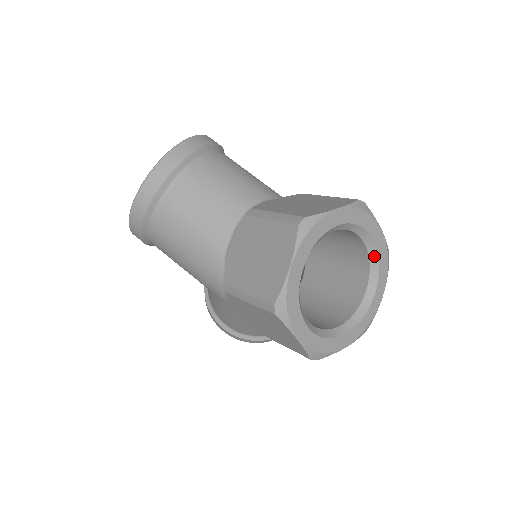
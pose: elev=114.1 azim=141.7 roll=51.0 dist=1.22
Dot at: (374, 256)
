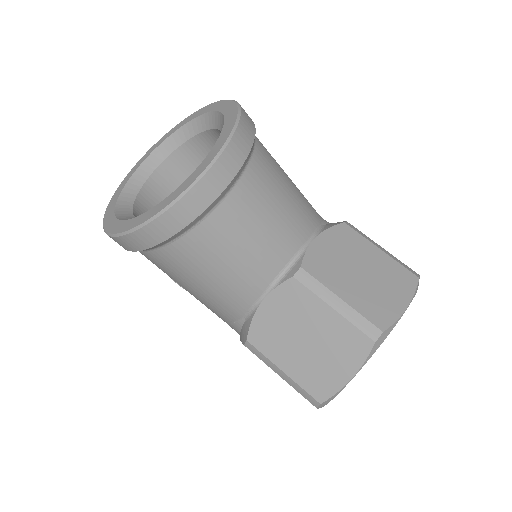
Dot at: occluded
